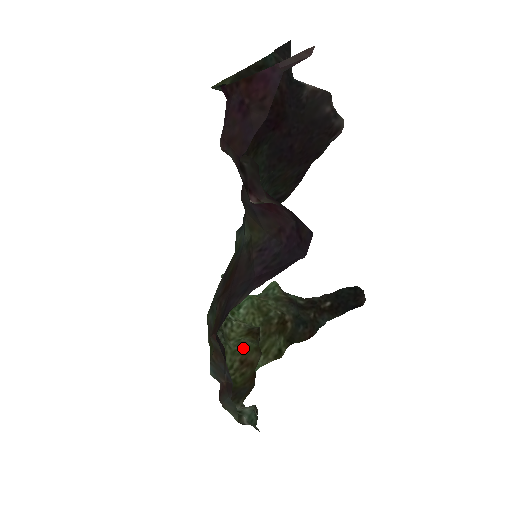
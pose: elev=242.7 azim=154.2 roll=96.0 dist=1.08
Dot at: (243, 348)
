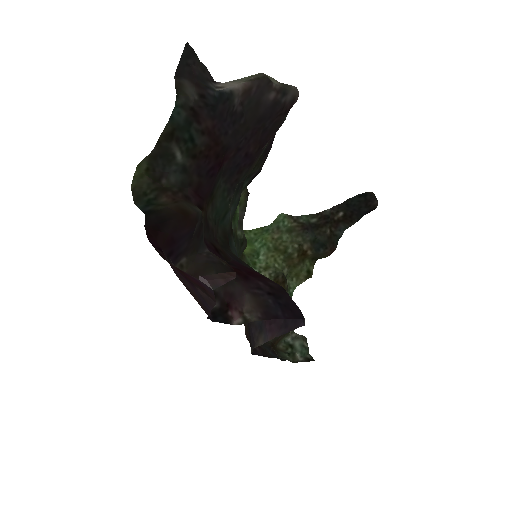
Dot at: occluded
